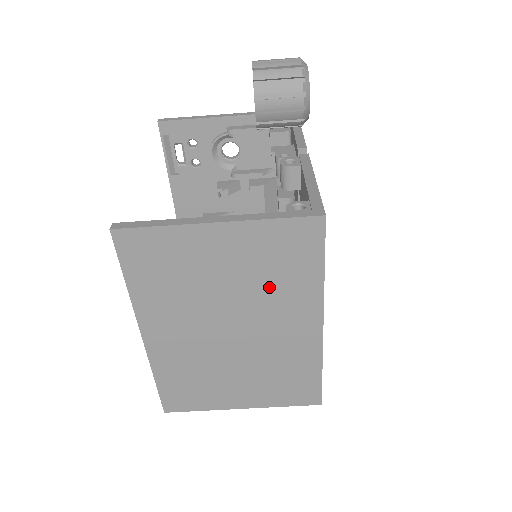
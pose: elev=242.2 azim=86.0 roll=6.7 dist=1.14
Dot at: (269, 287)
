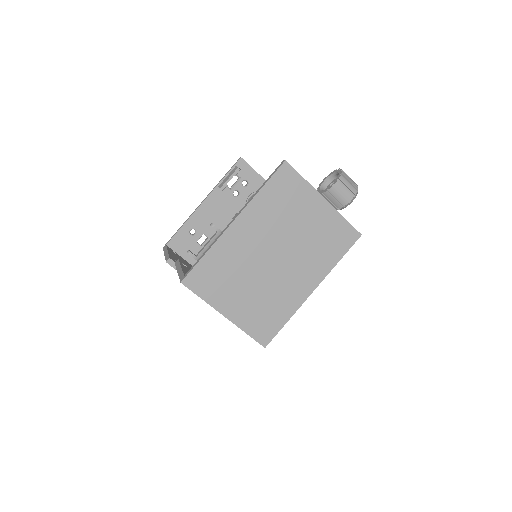
Dot at: (313, 249)
